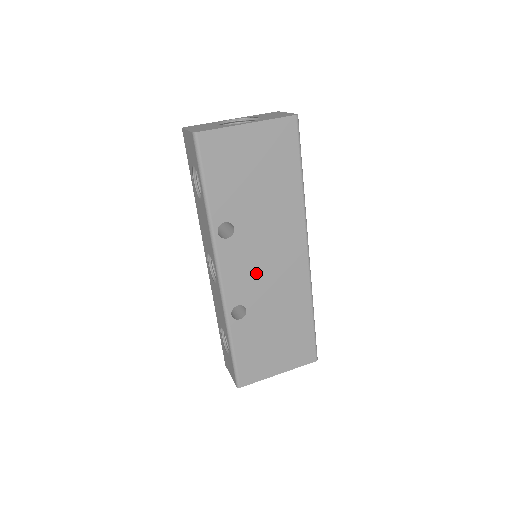
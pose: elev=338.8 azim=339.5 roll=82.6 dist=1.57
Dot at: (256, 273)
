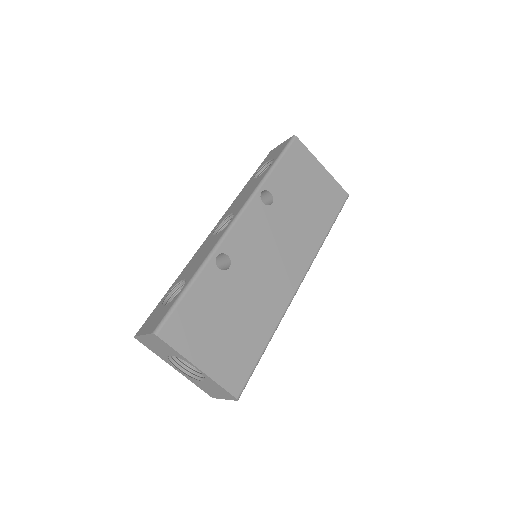
Dot at: (260, 249)
